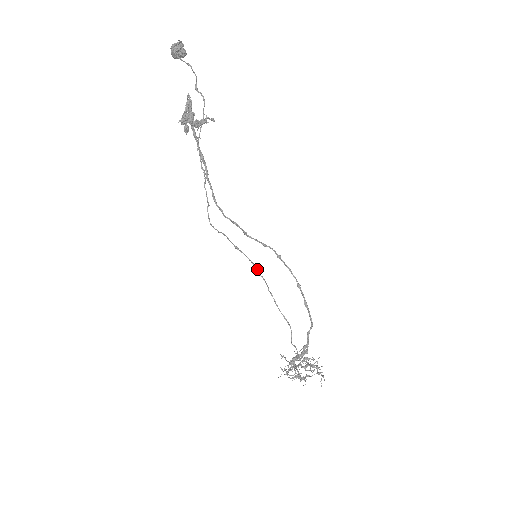
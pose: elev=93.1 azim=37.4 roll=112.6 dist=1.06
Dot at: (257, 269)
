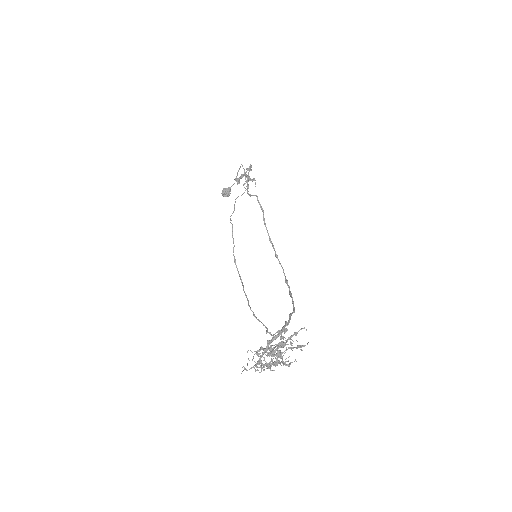
Dot at: (243, 286)
